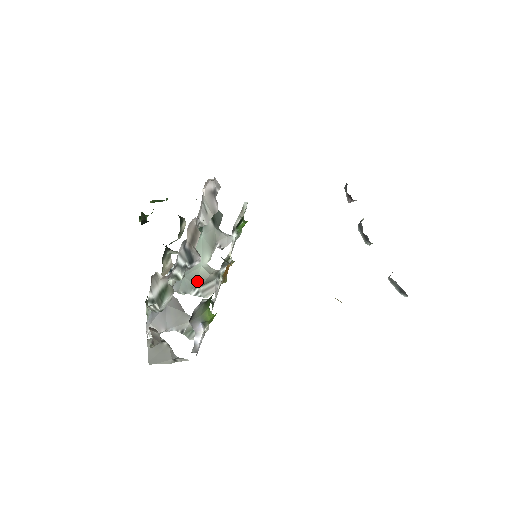
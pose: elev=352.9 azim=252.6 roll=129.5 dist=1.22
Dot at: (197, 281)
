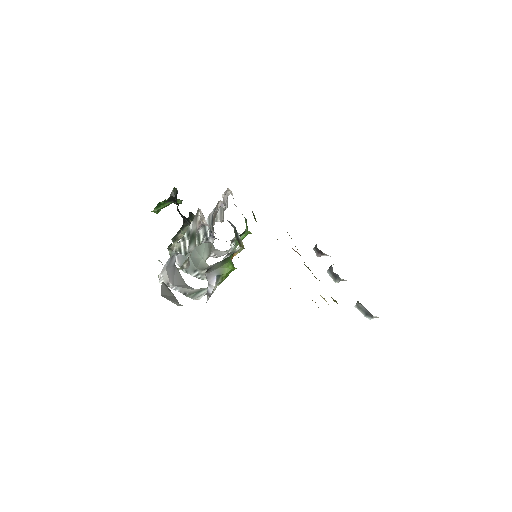
Dot at: (198, 266)
